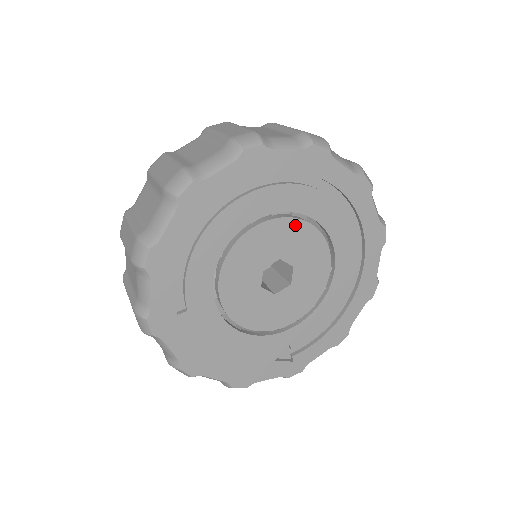
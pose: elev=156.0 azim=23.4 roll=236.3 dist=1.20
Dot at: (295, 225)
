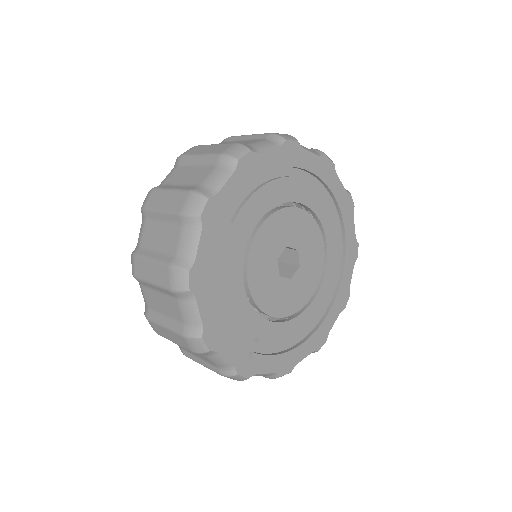
Dot at: (317, 235)
